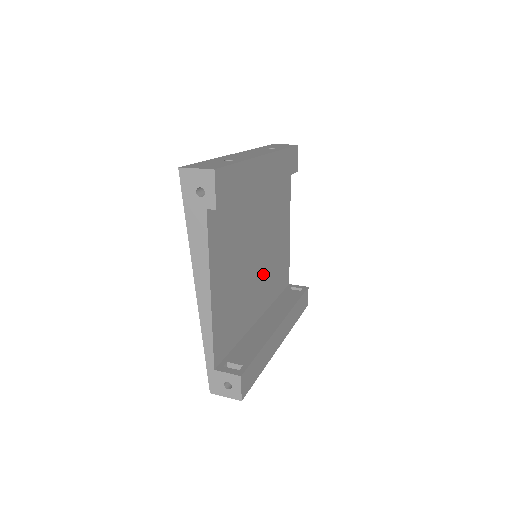
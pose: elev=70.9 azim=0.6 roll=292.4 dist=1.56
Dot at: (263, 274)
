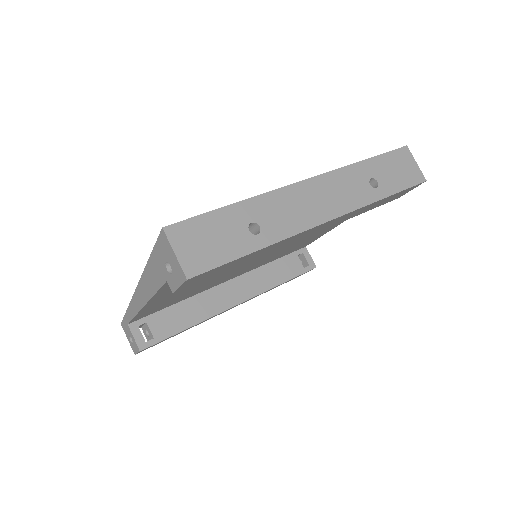
Dot at: (258, 261)
